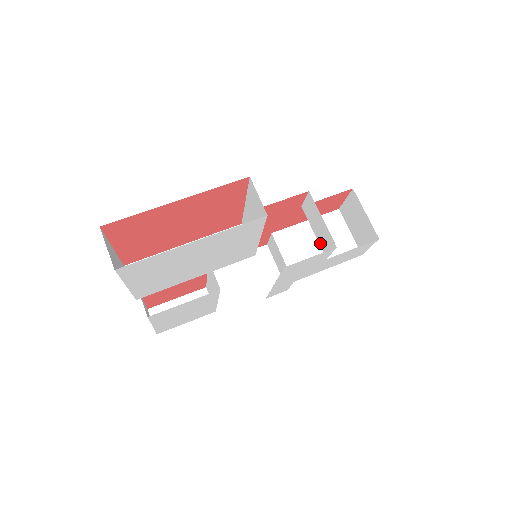
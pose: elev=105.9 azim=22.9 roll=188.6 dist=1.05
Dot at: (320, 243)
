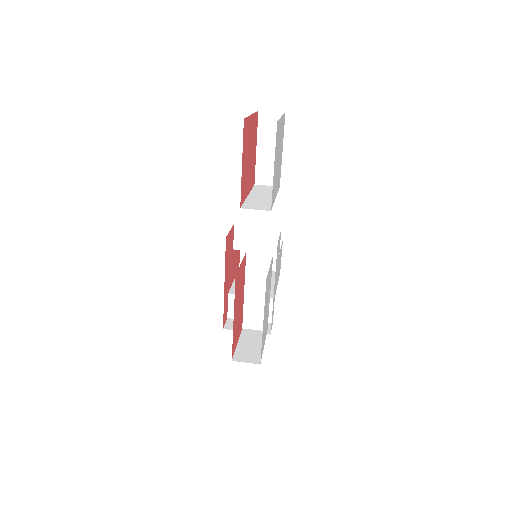
Dot at: (266, 250)
